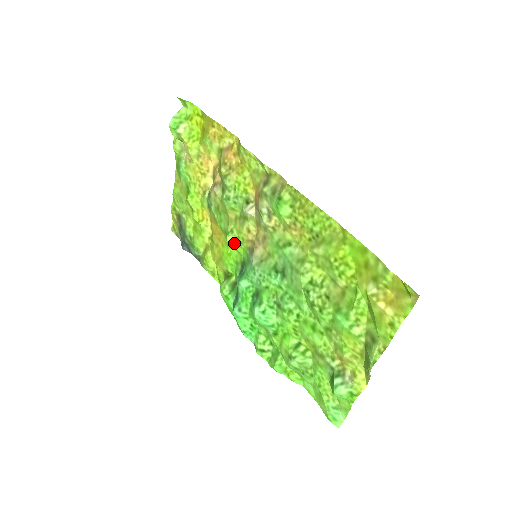
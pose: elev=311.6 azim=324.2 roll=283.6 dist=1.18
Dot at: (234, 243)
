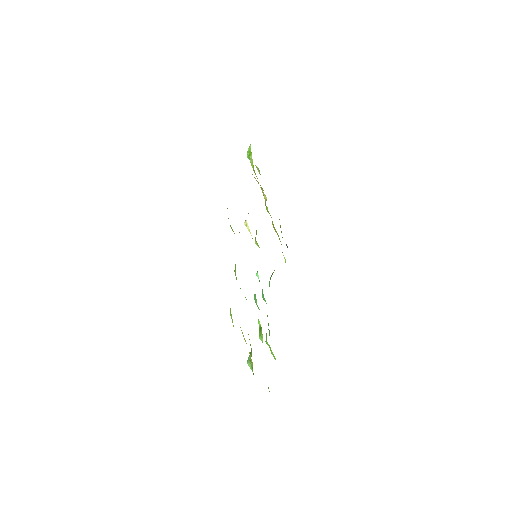
Dot at: (257, 245)
